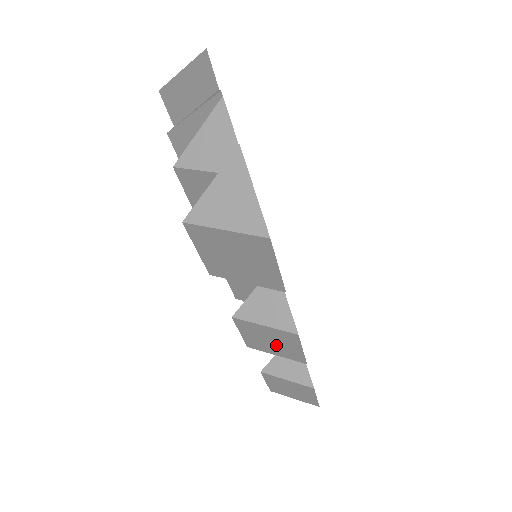
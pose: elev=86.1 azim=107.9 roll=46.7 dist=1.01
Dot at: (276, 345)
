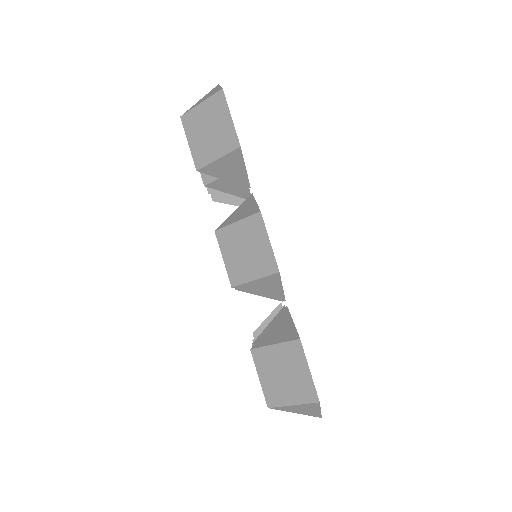
Dot at: (250, 255)
